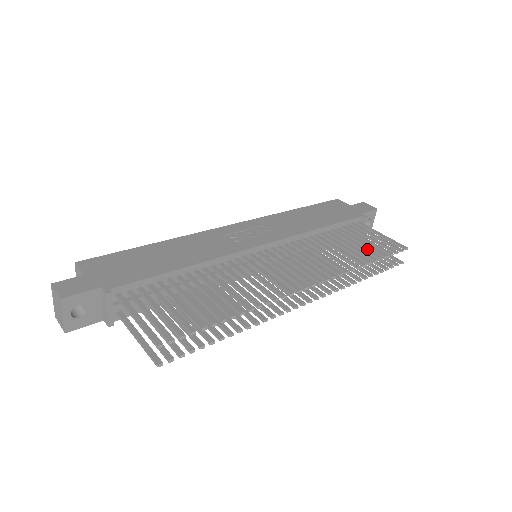
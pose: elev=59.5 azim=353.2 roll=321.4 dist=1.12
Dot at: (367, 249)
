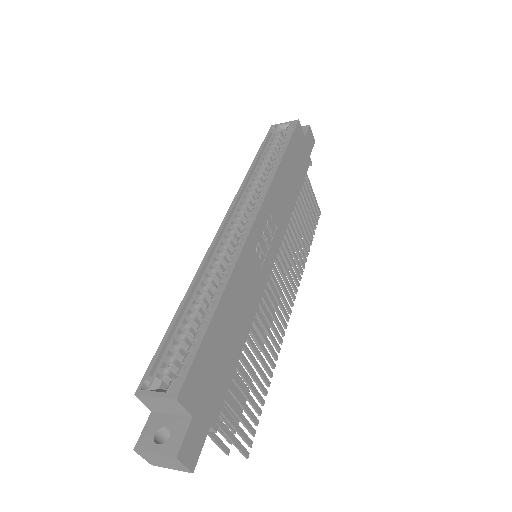
Dot at: occluded
